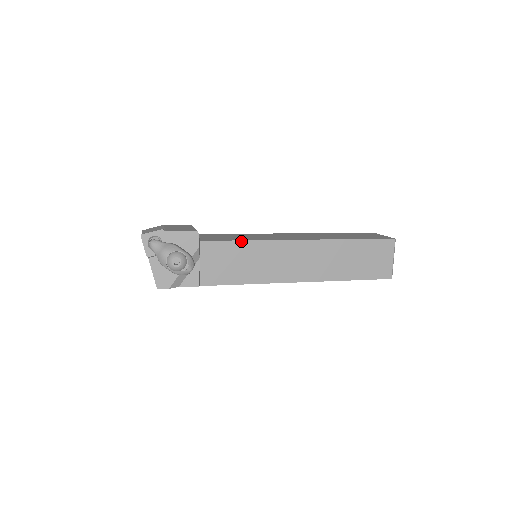
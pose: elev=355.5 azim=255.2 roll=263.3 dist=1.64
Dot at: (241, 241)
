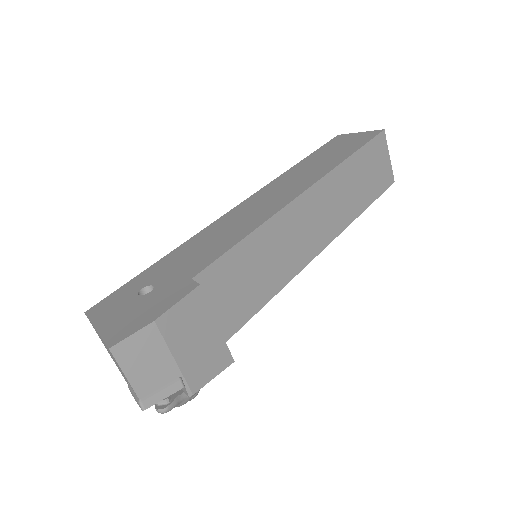
Dot at: (266, 303)
